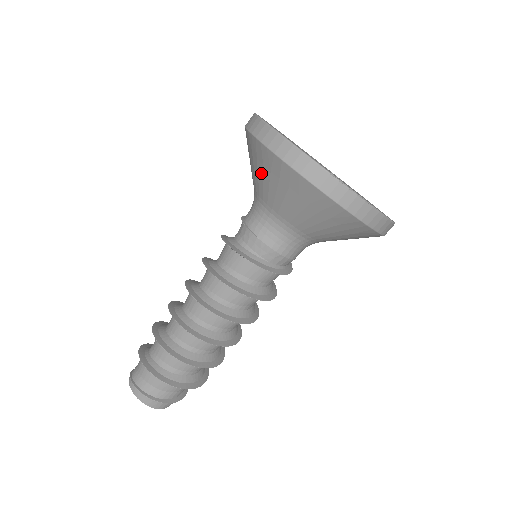
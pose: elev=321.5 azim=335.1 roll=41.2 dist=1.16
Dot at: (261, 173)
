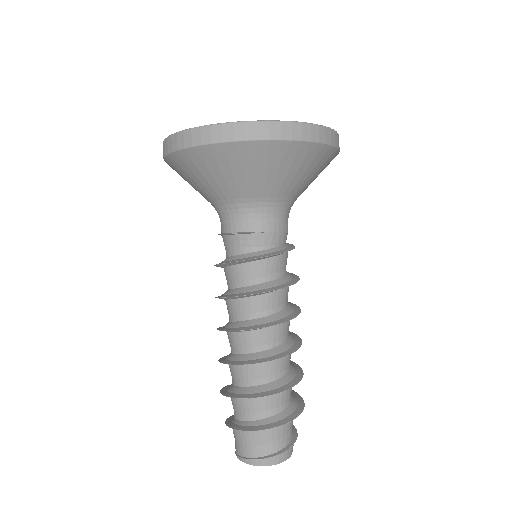
Dot at: (240, 172)
